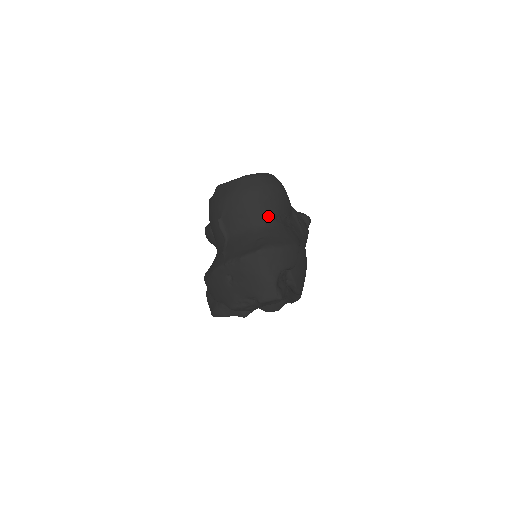
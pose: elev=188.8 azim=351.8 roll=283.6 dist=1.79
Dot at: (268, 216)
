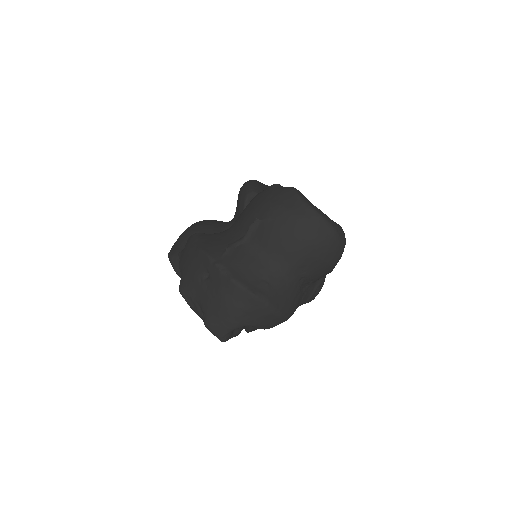
Dot at: (297, 270)
